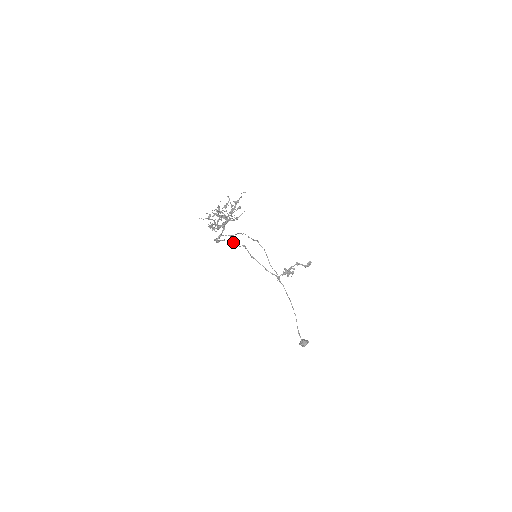
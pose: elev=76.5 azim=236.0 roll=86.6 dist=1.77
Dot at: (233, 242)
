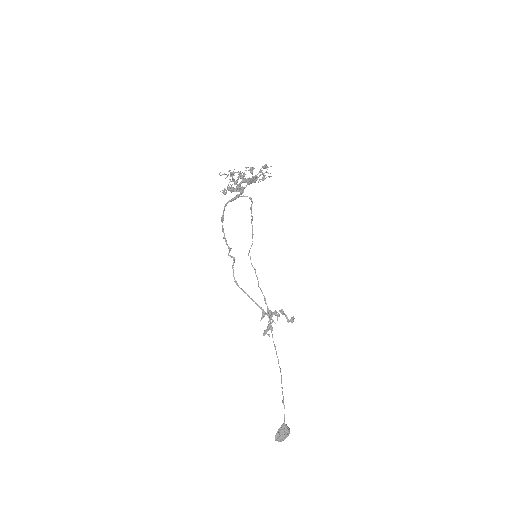
Dot at: (226, 244)
